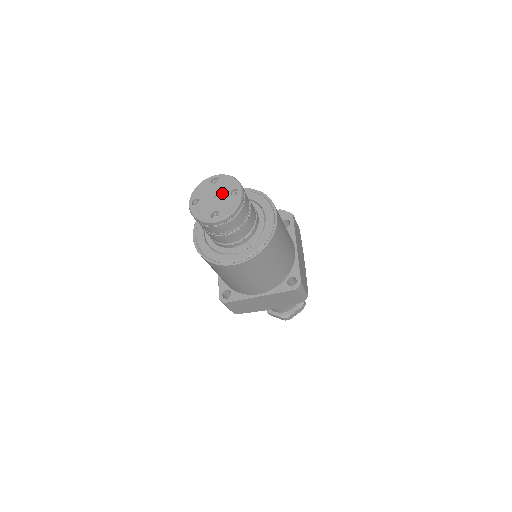
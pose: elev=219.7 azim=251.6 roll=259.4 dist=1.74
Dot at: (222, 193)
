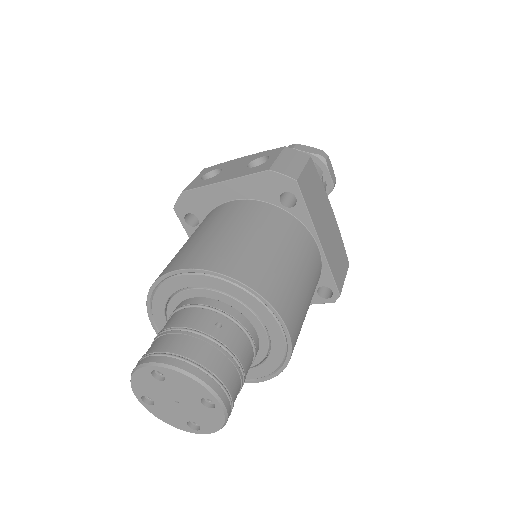
Dot at: (185, 399)
